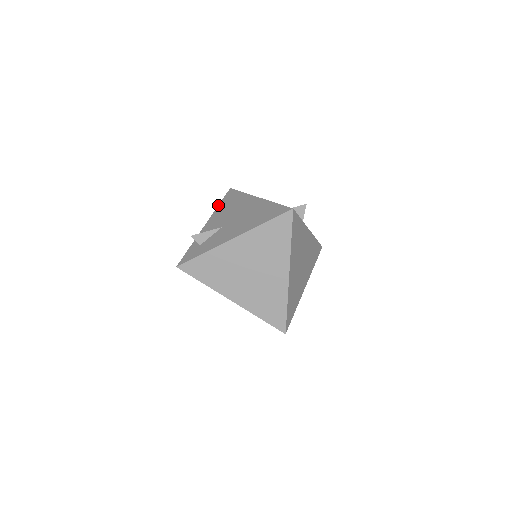
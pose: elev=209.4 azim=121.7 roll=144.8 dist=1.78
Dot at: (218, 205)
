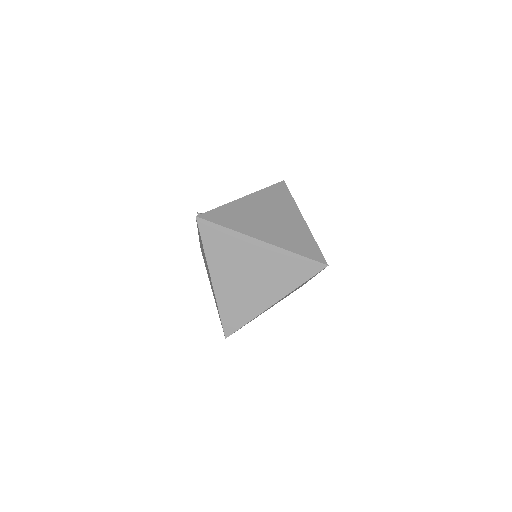
Dot at: occluded
